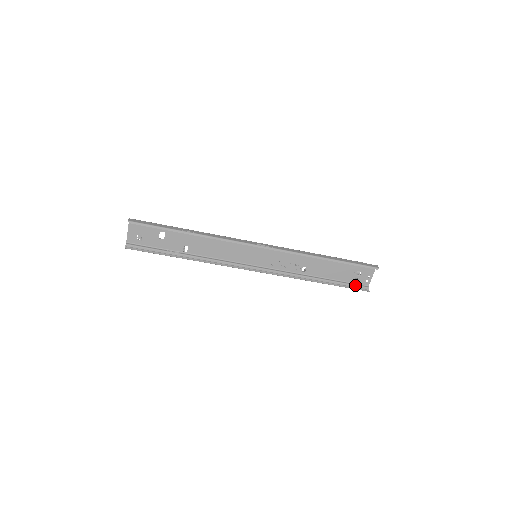
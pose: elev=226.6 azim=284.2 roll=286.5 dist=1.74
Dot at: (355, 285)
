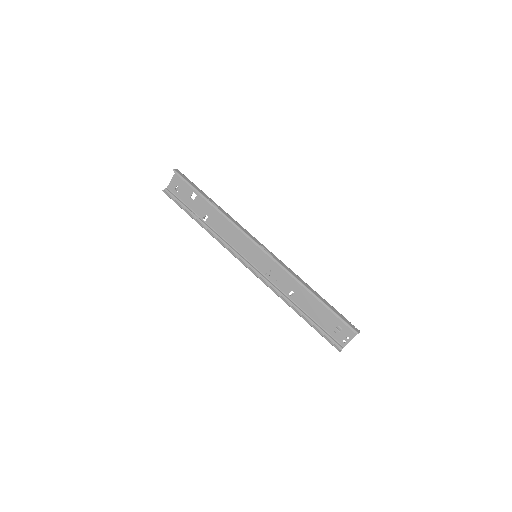
Dot at: (331, 338)
